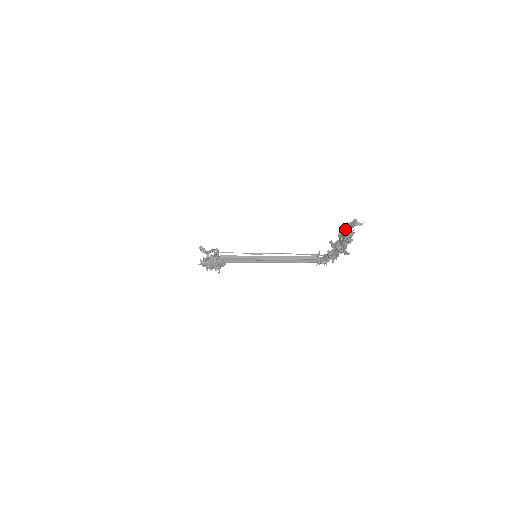
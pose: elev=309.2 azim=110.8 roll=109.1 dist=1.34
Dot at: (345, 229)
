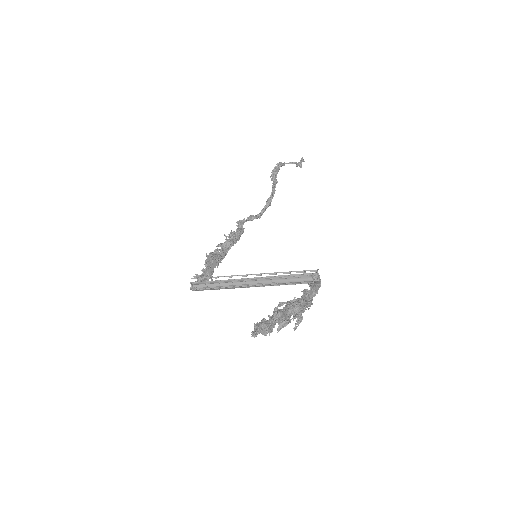
Dot at: occluded
